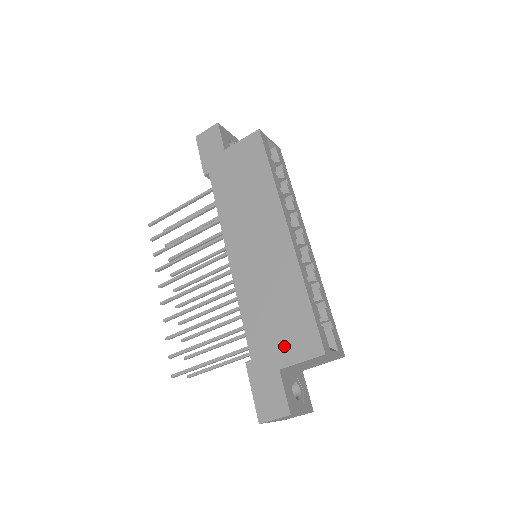
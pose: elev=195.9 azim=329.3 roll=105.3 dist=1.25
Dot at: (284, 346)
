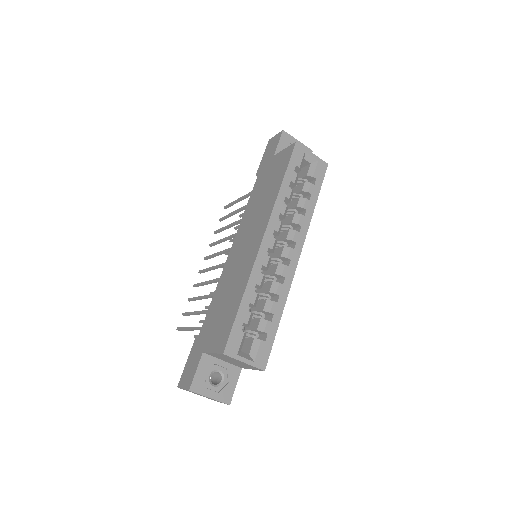
Dot at: (213, 335)
